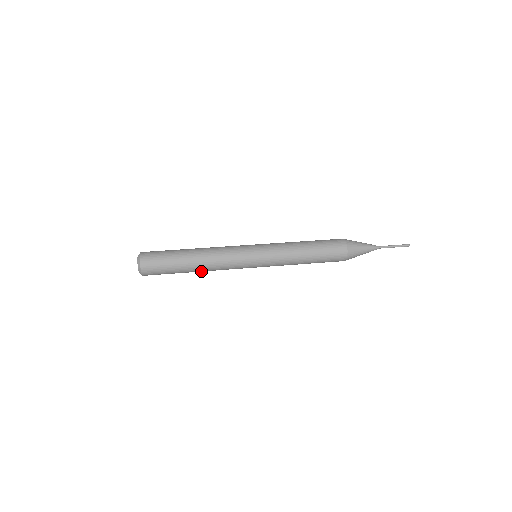
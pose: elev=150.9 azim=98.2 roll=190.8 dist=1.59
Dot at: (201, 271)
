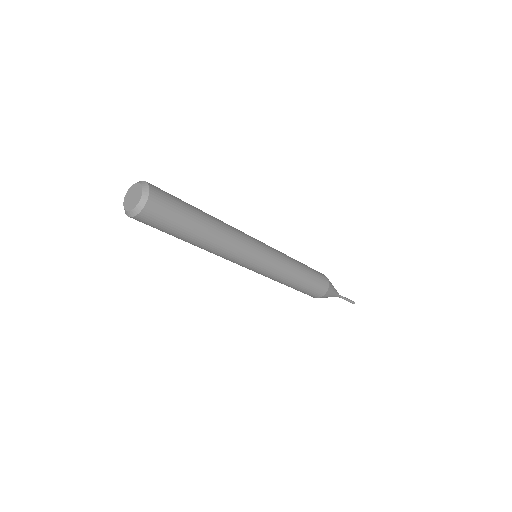
Dot at: (211, 241)
